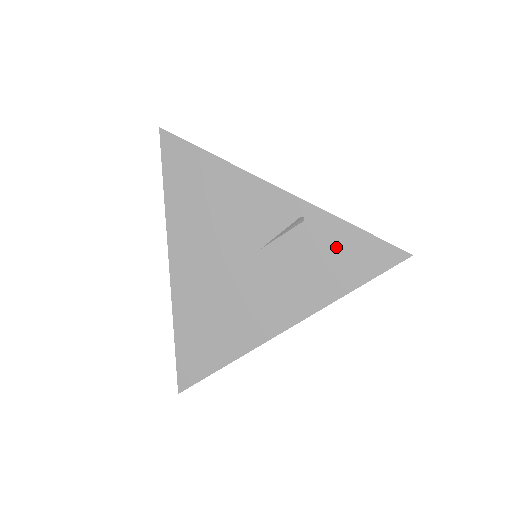
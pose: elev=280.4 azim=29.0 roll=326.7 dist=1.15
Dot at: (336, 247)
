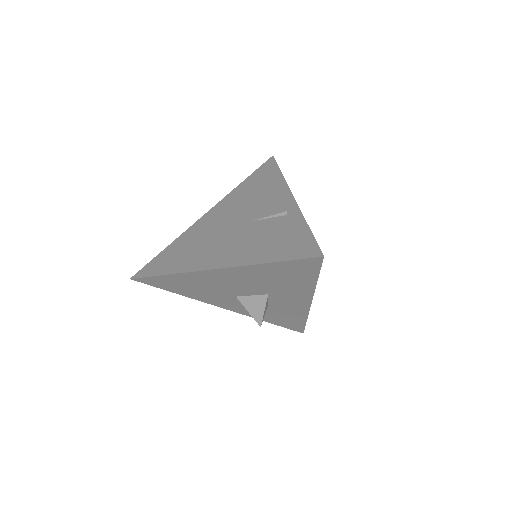
Dot at: (287, 234)
